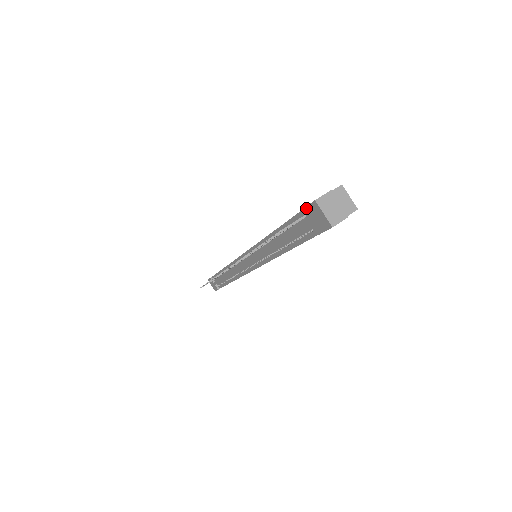
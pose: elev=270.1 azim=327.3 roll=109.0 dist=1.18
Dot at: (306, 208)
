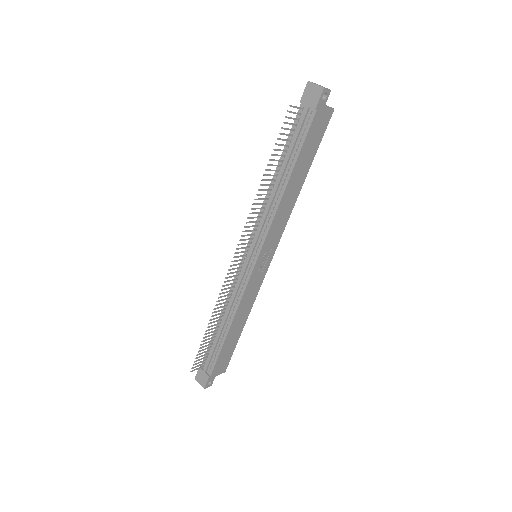
Dot at: (302, 97)
